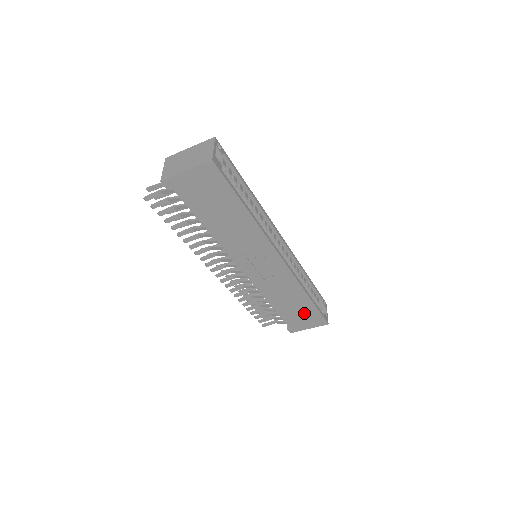
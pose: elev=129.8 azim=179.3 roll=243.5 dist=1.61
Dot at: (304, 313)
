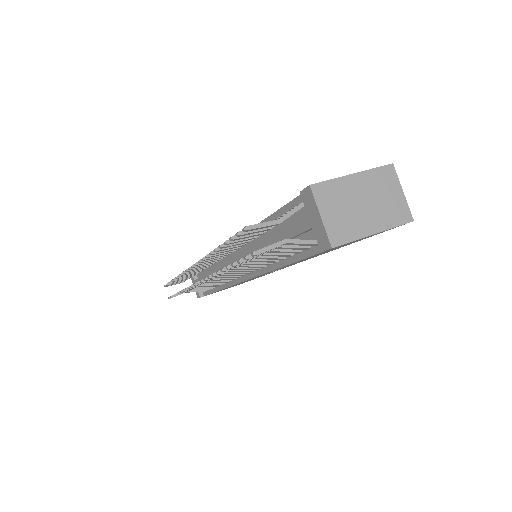
Dot at: occluded
